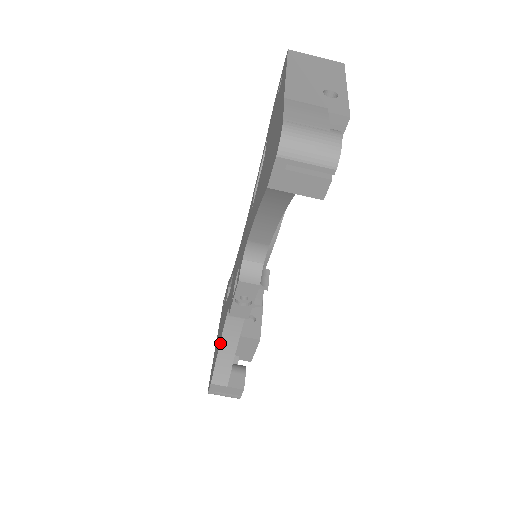
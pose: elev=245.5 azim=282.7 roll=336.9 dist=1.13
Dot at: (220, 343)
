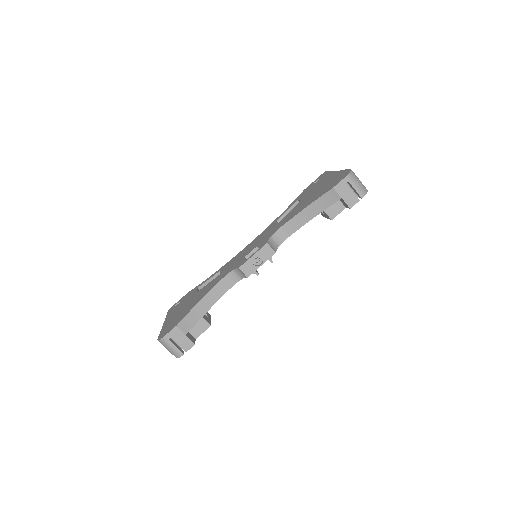
Dot at: (203, 298)
